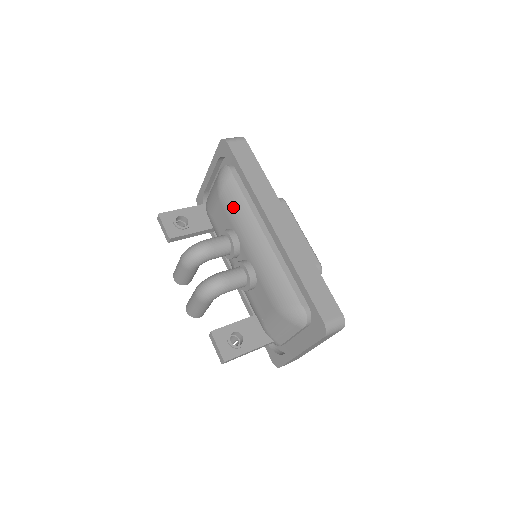
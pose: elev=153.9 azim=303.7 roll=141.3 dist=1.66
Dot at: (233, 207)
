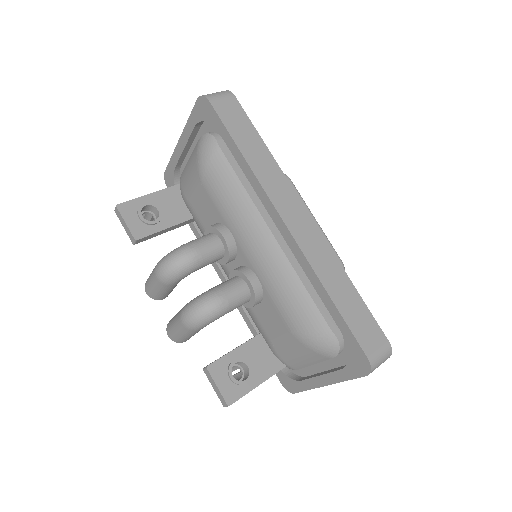
Dot at: (224, 195)
